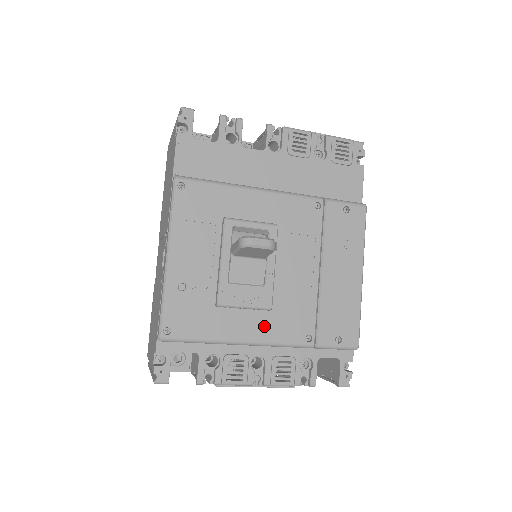
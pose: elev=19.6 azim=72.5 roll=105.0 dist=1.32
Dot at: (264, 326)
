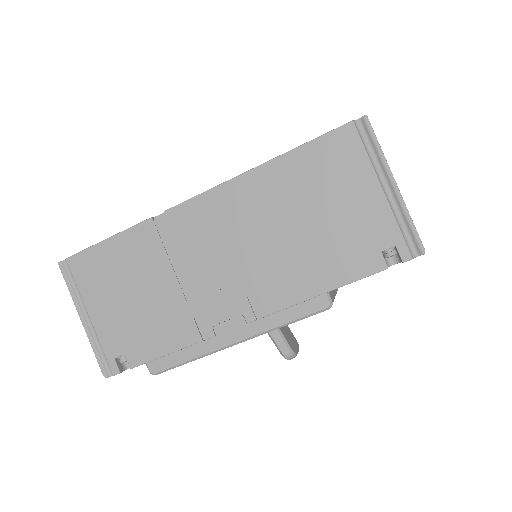
Dot at: occluded
